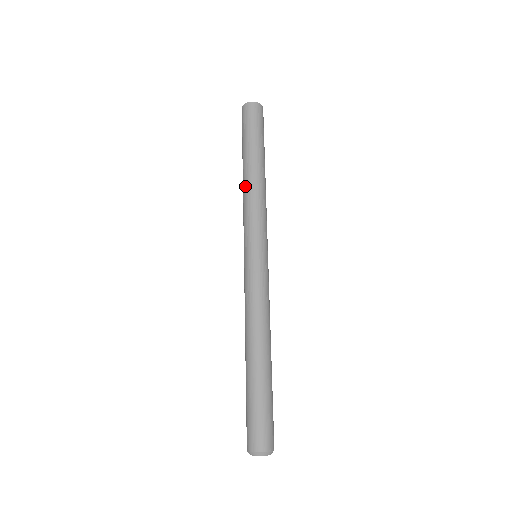
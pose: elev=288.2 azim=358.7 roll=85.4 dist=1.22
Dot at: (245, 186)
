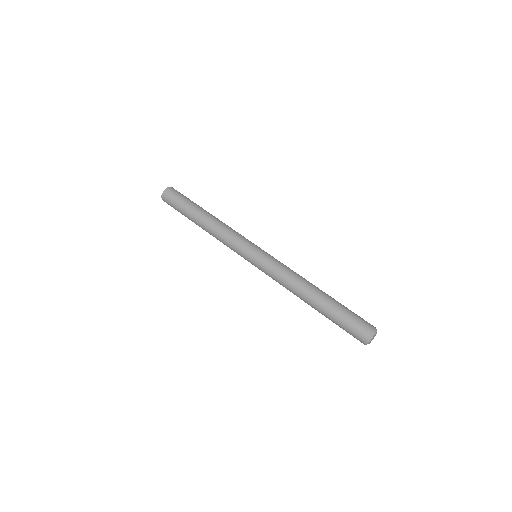
Dot at: (213, 225)
